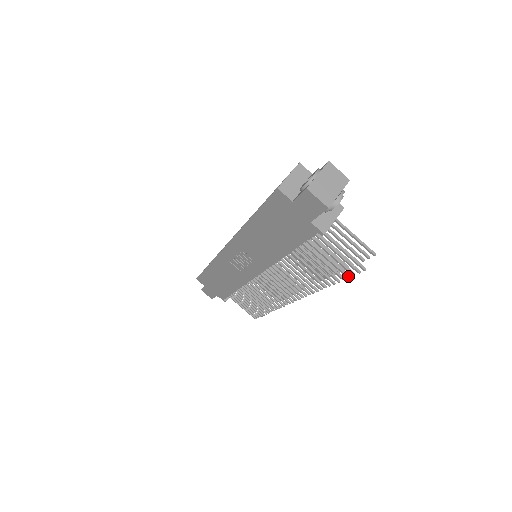
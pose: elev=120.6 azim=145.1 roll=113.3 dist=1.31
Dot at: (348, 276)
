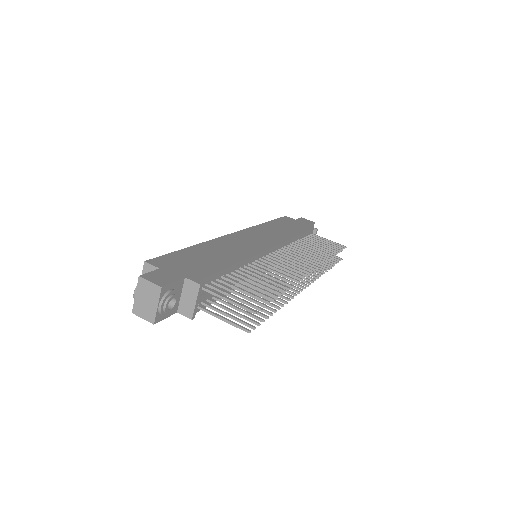
Dot at: (262, 321)
